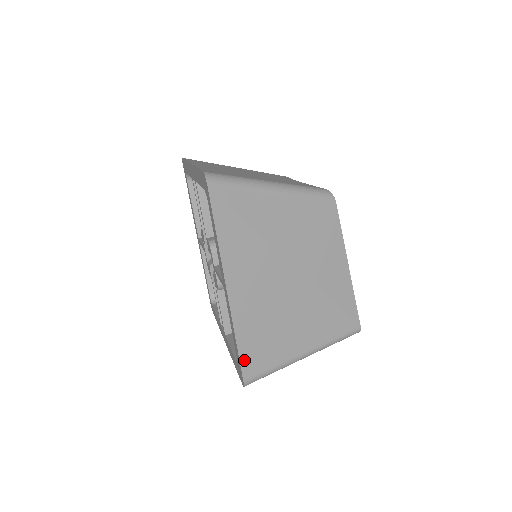
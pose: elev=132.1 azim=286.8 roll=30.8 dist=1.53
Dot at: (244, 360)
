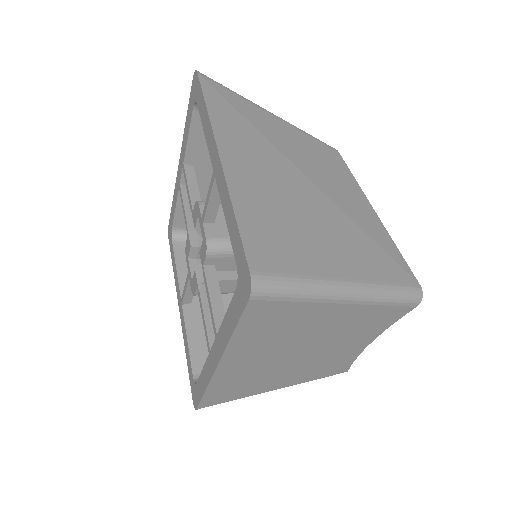
Dot at: (248, 242)
